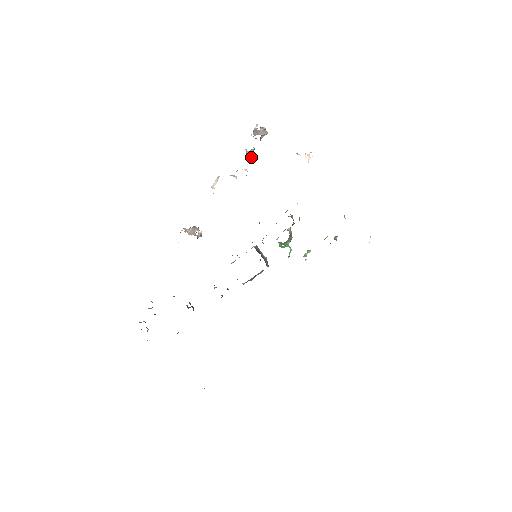
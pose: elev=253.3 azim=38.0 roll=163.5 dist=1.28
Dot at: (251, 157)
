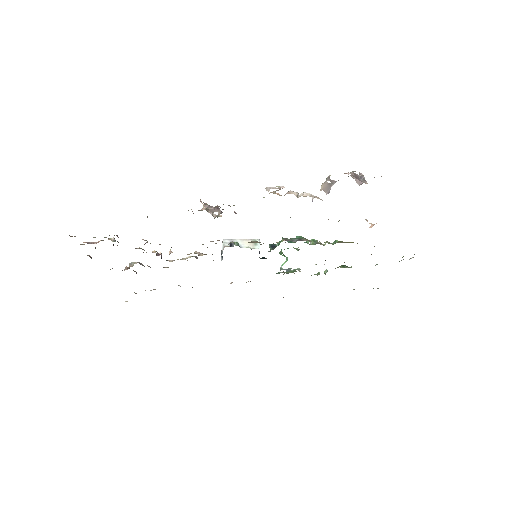
Dot at: (327, 187)
